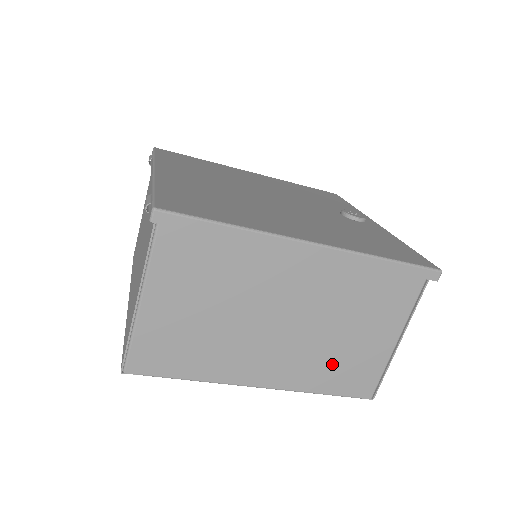
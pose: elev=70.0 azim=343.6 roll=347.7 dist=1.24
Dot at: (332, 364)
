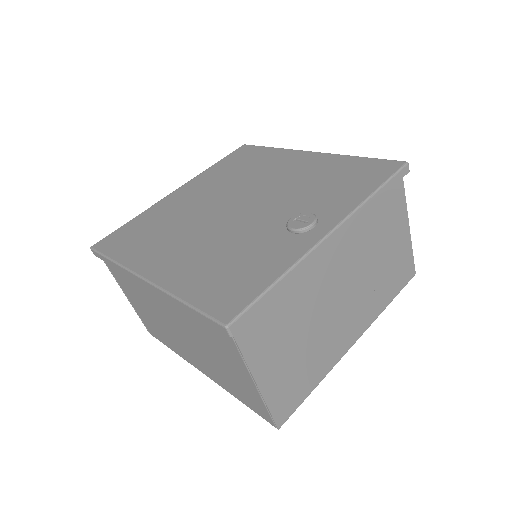
Dot at: (227, 379)
